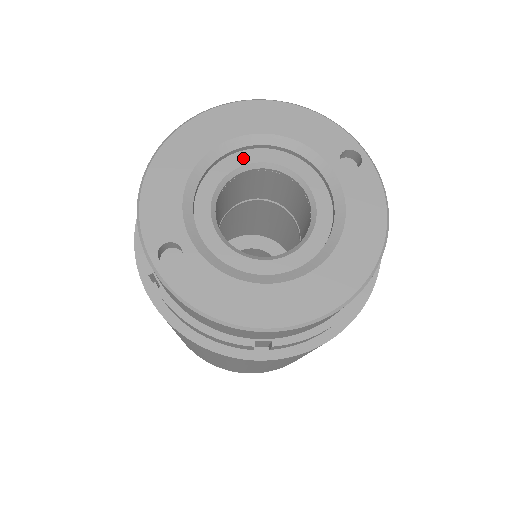
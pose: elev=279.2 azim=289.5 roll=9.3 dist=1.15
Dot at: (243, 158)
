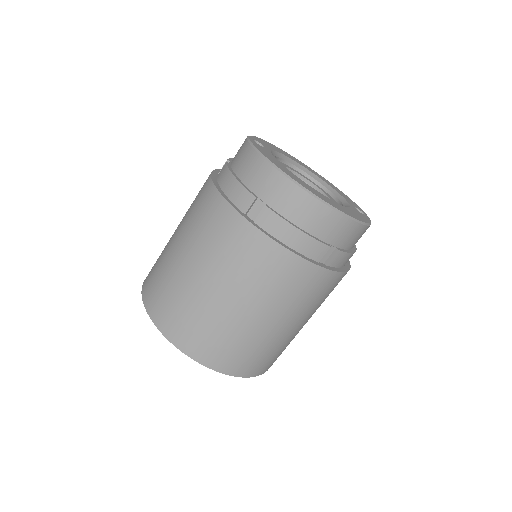
Dot at: (308, 179)
